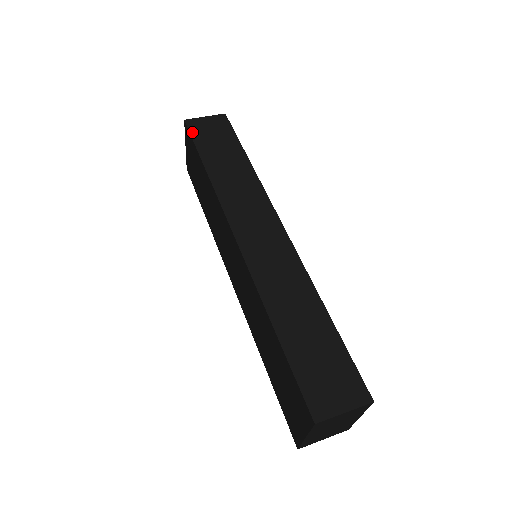
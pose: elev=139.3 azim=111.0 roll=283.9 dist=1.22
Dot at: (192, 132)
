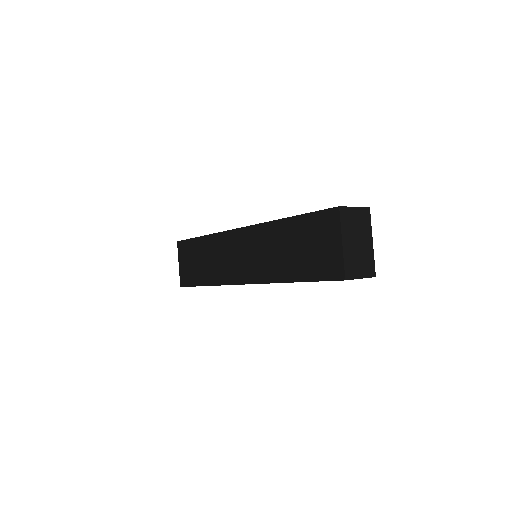
Dot at: (185, 240)
